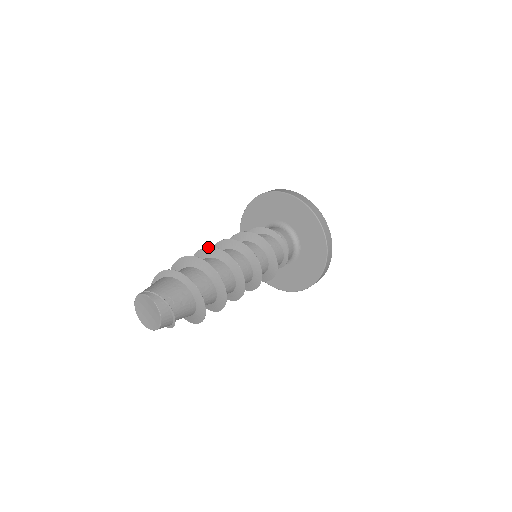
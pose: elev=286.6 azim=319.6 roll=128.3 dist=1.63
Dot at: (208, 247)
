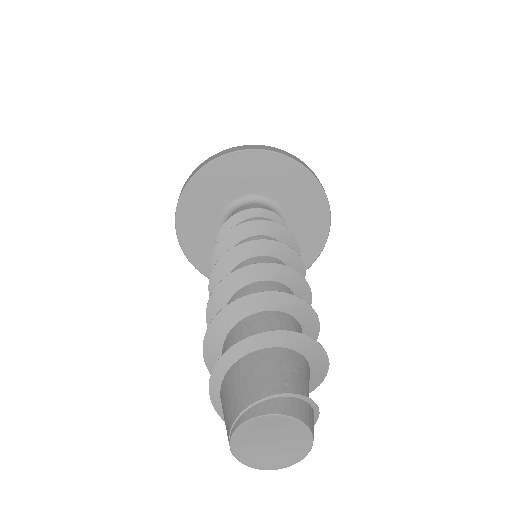
Dot at: (214, 289)
